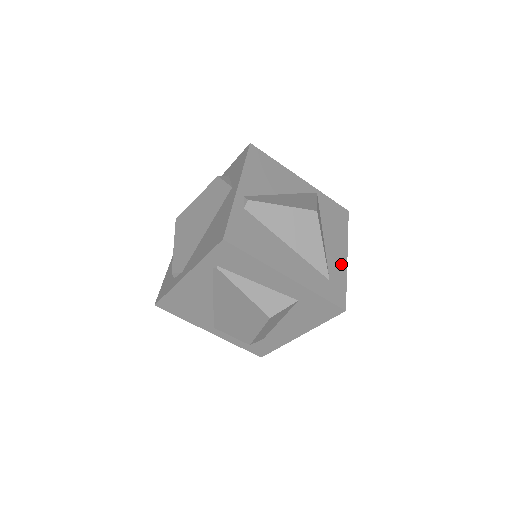
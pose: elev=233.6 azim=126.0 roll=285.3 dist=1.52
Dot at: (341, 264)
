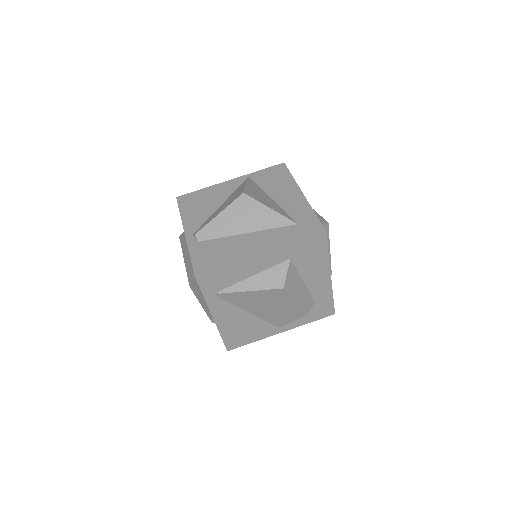
Dot at: (301, 204)
